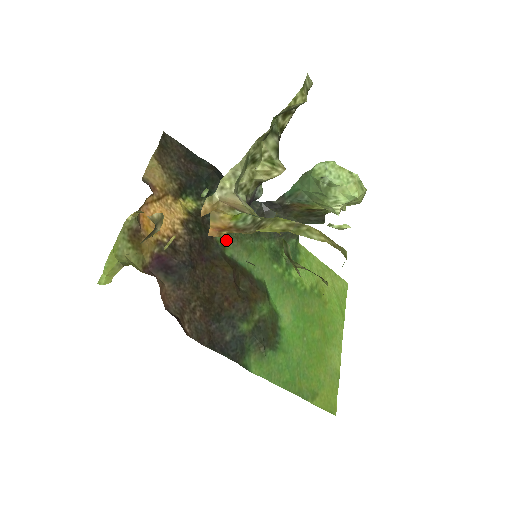
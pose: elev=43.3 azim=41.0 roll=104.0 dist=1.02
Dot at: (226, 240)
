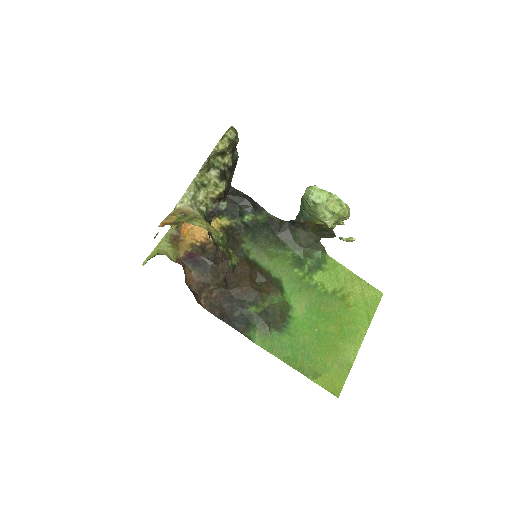
Dot at: (251, 248)
